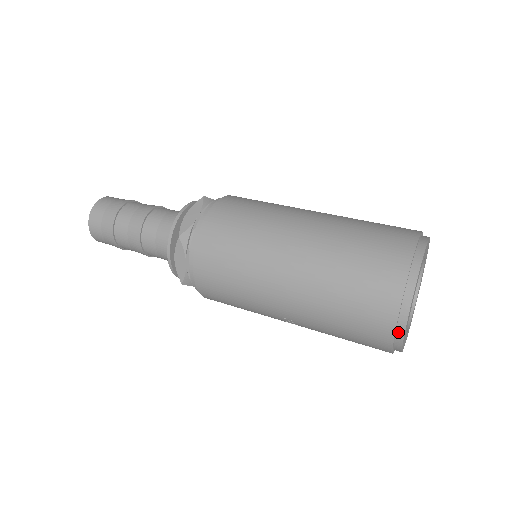
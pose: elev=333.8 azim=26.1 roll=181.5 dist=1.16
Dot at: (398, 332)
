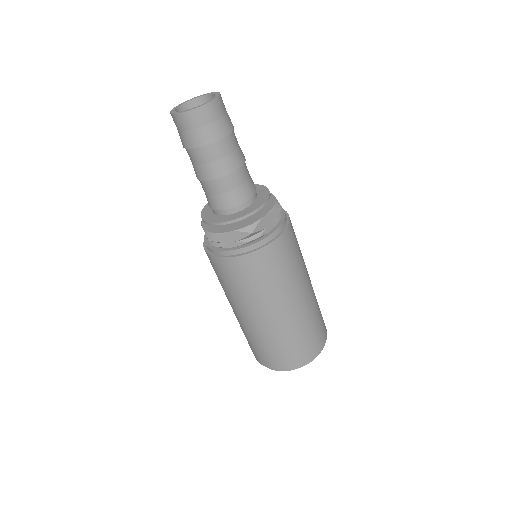
Dot at: occluded
